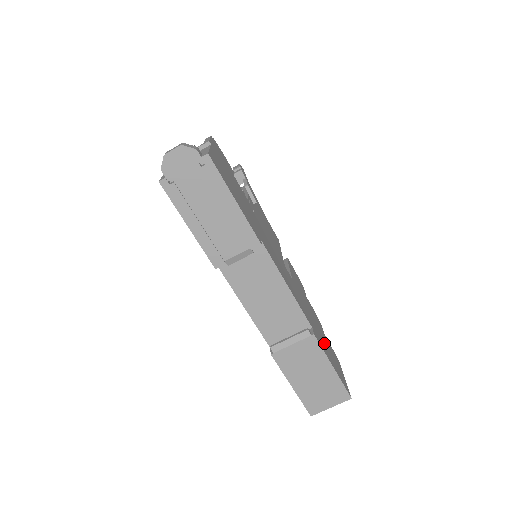
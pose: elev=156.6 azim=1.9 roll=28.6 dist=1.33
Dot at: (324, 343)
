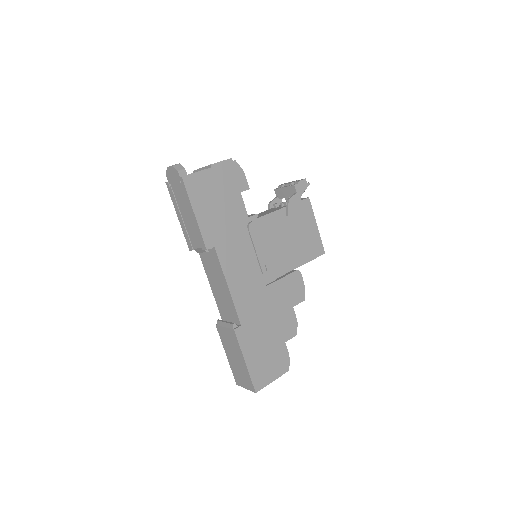
Dot at: (261, 344)
